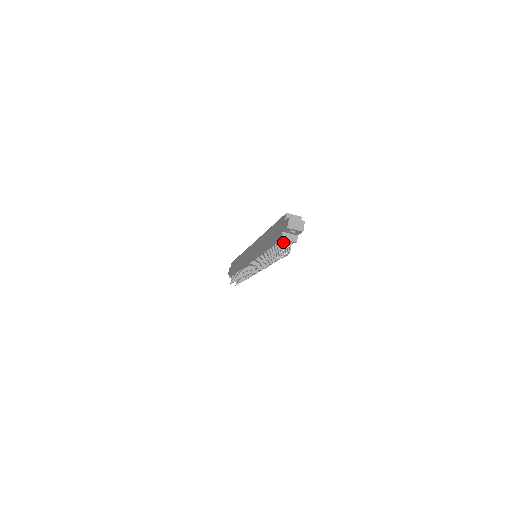
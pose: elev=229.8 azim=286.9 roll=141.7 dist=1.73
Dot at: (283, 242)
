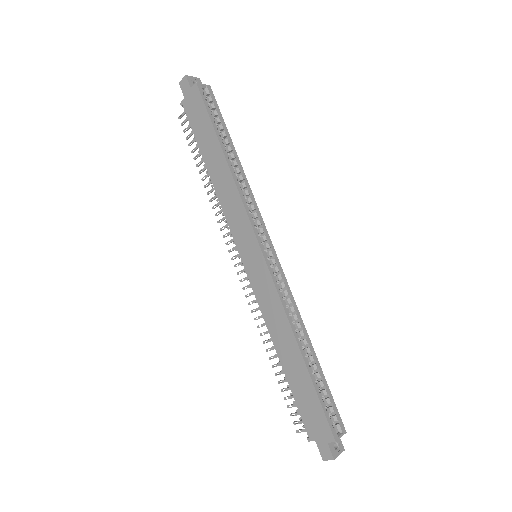
Dot at: occluded
